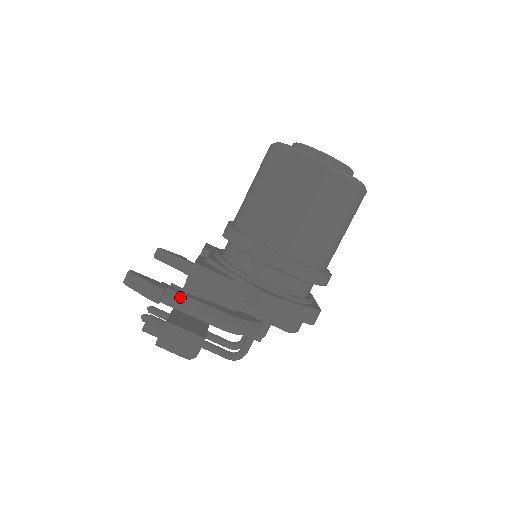
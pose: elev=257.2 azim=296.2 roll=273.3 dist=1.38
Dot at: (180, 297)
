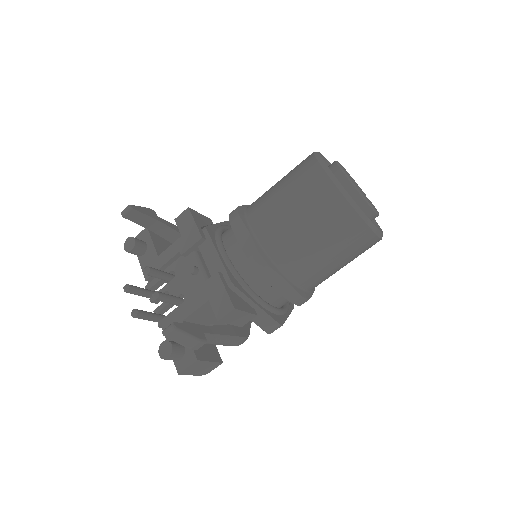
Dot at: (212, 337)
